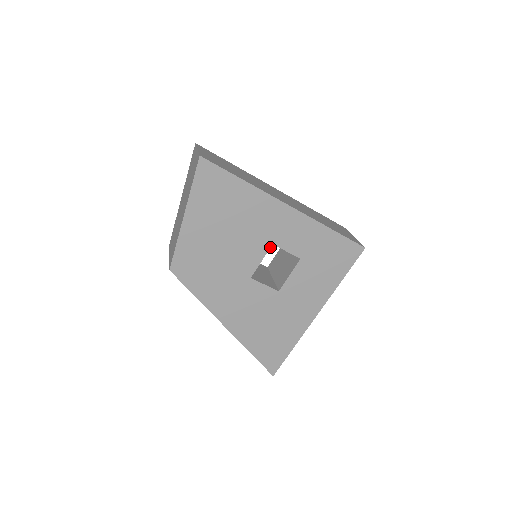
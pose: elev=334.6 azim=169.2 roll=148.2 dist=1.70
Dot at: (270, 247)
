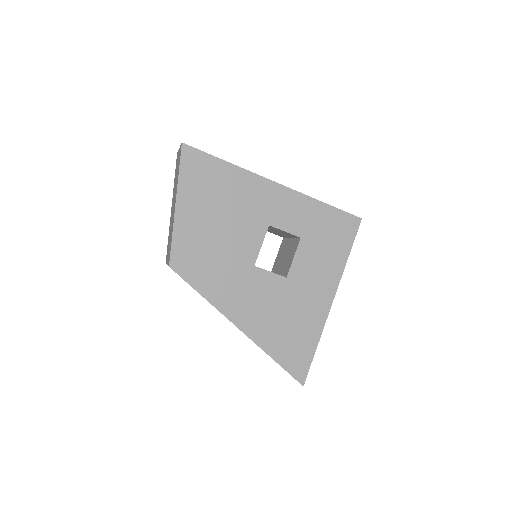
Dot at: (267, 229)
